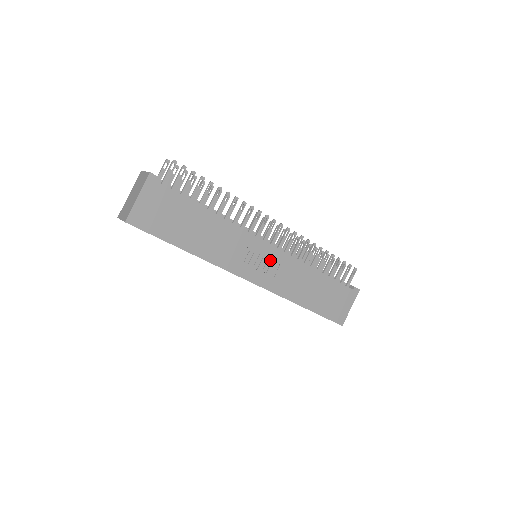
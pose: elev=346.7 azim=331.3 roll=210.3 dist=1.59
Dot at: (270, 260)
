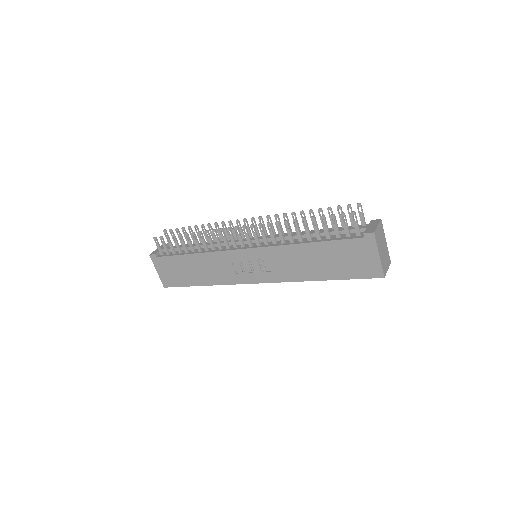
Dot at: (257, 259)
